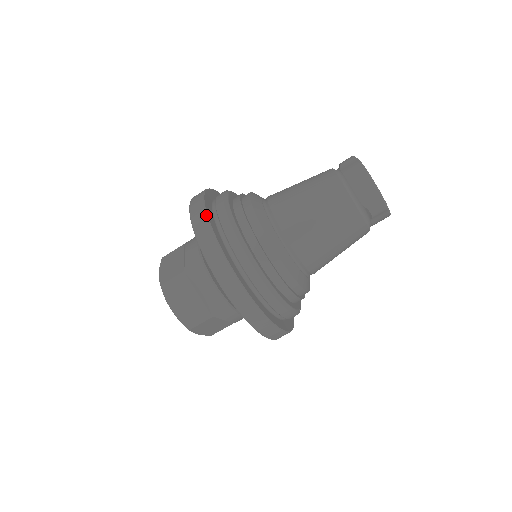
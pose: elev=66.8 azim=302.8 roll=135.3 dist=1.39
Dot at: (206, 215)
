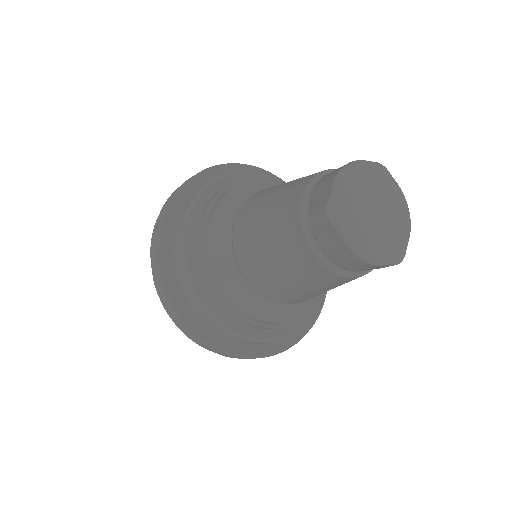
Dot at: (199, 340)
